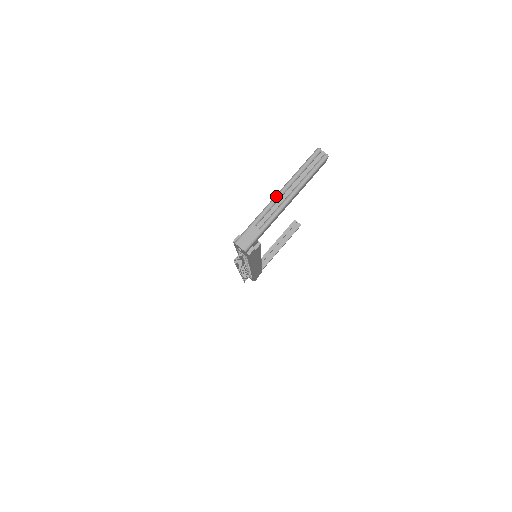
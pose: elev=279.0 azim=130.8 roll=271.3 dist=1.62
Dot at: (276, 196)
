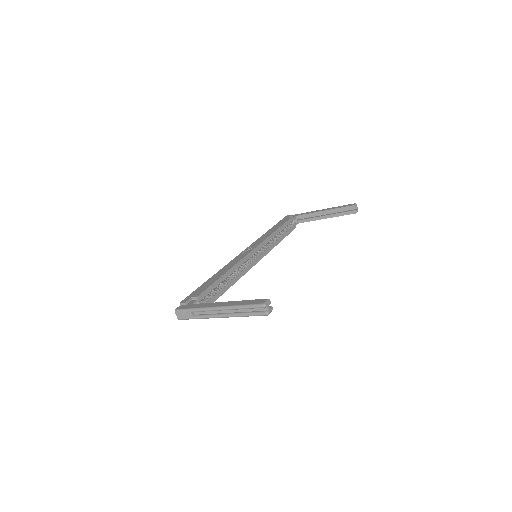
Dot at: (215, 308)
